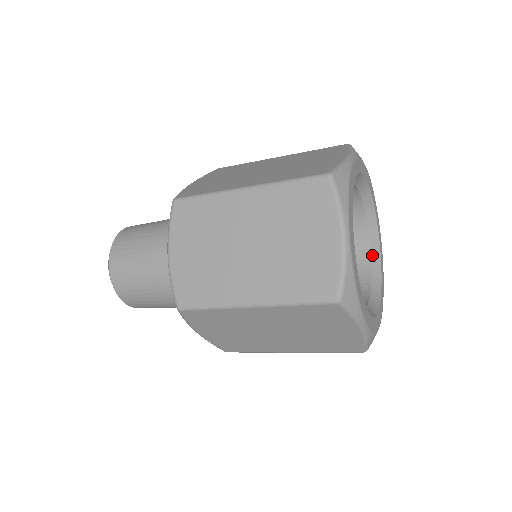
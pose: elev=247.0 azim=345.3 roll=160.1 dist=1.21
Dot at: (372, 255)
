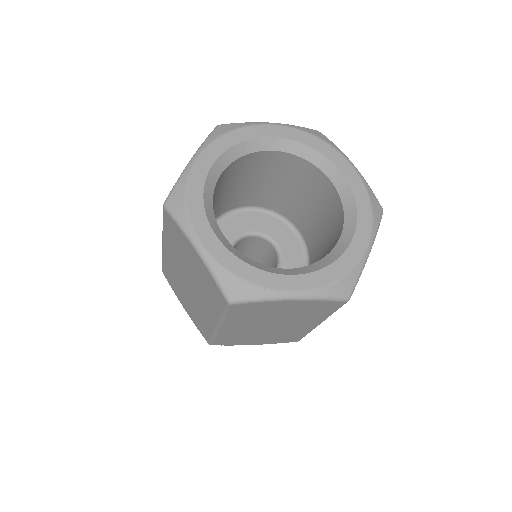
Dot at: (334, 183)
